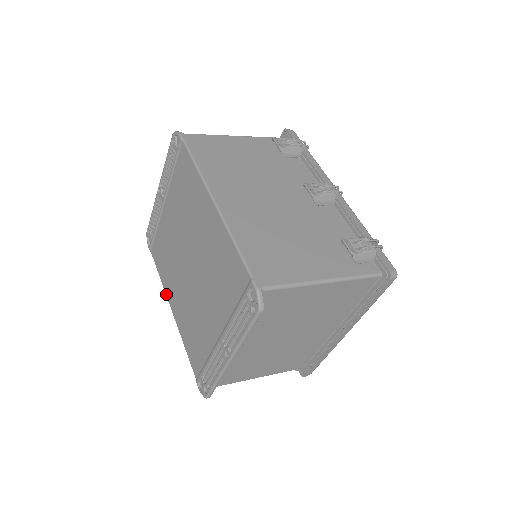
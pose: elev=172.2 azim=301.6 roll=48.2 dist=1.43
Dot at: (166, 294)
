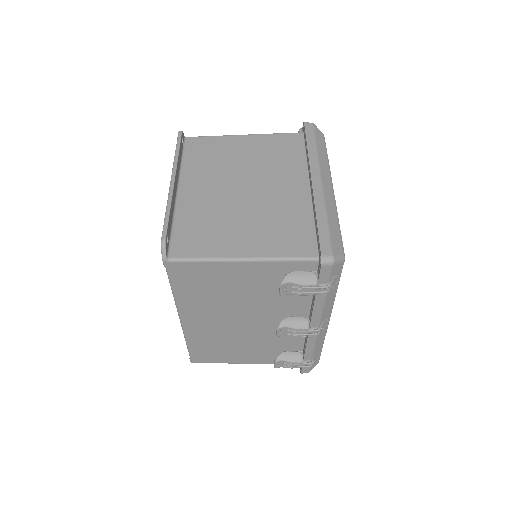
Dot at: occluded
